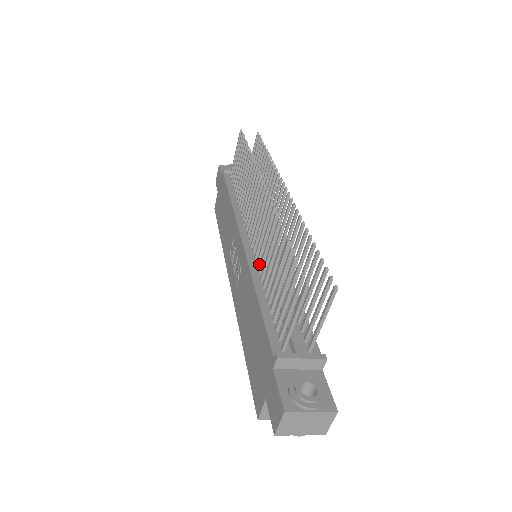
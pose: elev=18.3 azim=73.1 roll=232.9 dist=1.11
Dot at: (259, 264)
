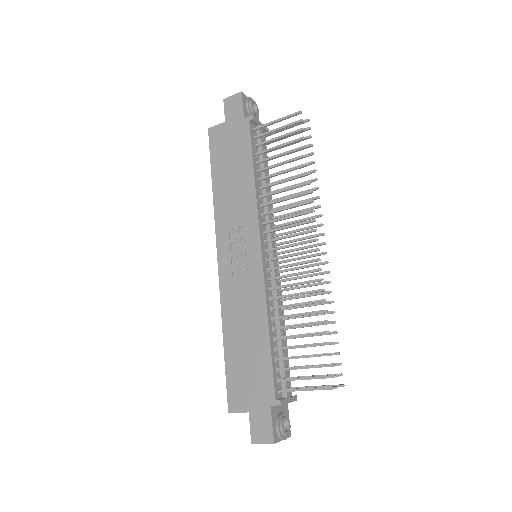
Dot at: (271, 290)
